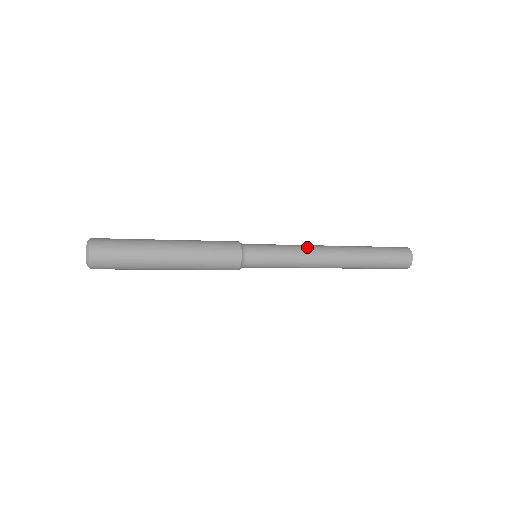
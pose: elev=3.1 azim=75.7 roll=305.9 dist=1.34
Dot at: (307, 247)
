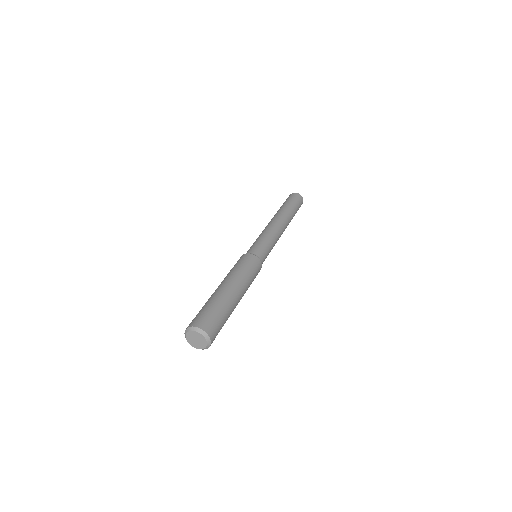
Dot at: (273, 230)
